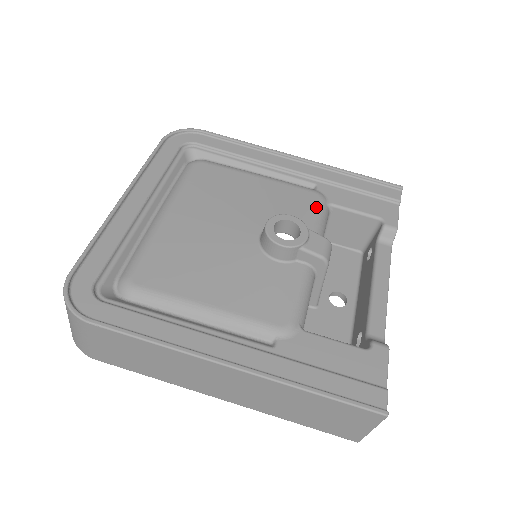
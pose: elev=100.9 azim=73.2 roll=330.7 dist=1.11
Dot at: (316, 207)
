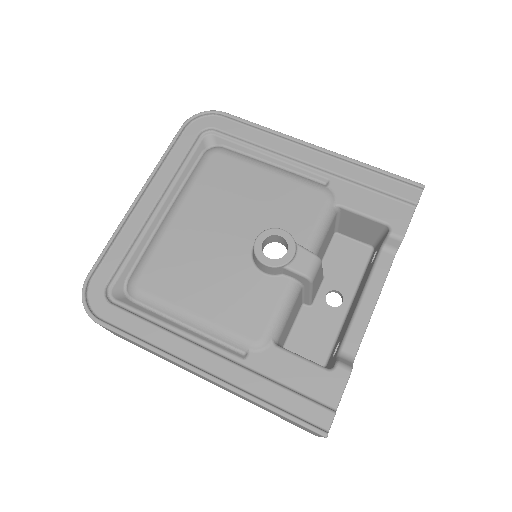
Dot at: (320, 211)
